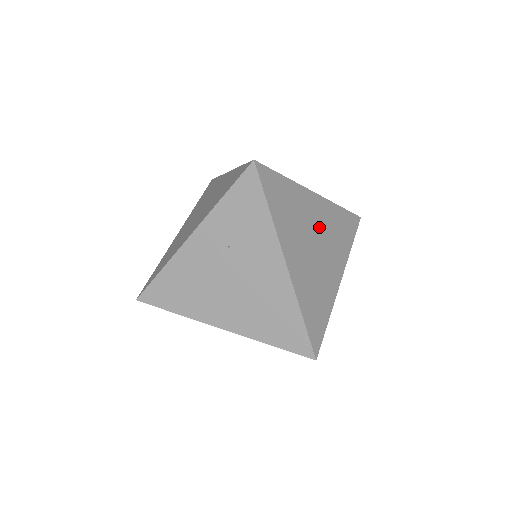
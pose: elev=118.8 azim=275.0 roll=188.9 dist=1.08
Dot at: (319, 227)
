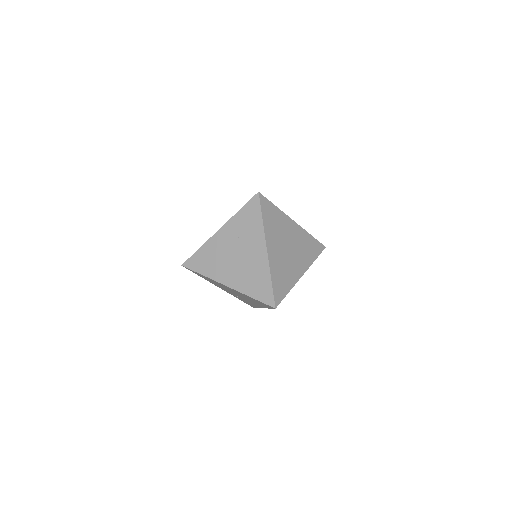
Dot at: (293, 240)
